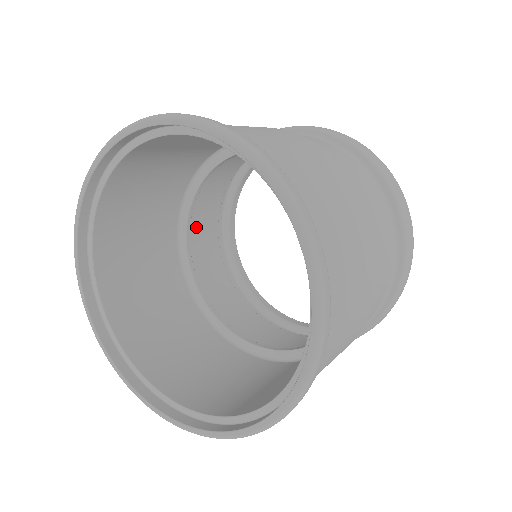
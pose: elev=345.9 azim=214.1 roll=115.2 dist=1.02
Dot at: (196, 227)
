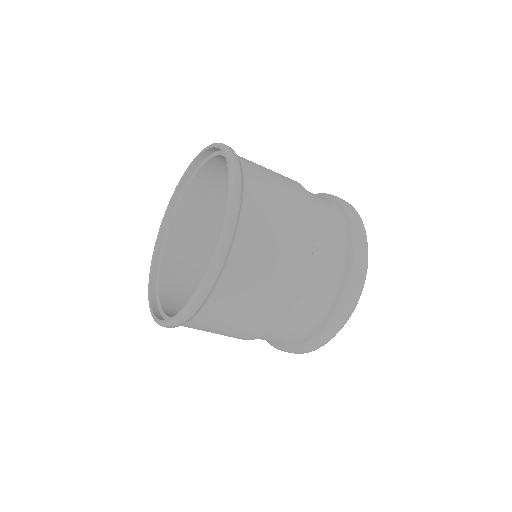
Dot at: occluded
